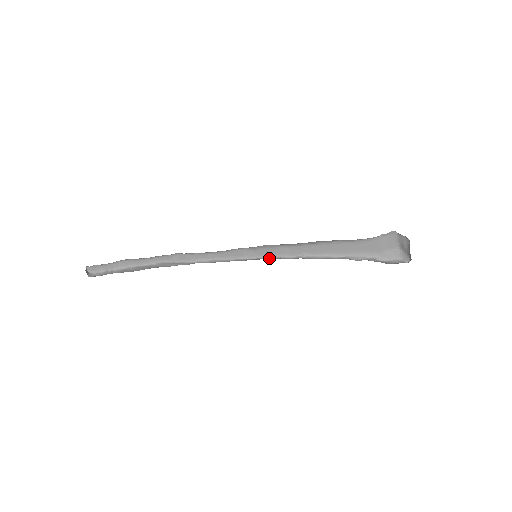
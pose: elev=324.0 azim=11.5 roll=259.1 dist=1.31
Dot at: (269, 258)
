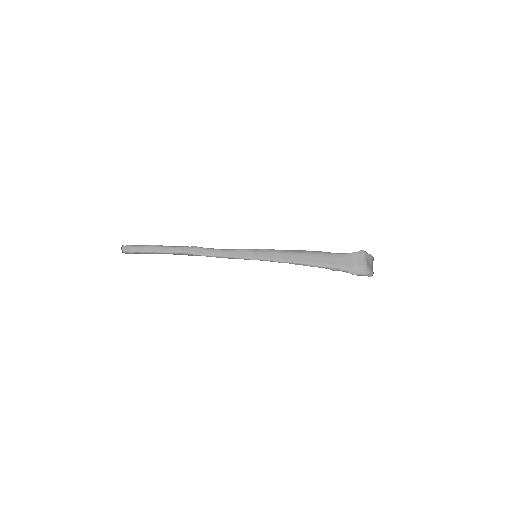
Dot at: (266, 260)
